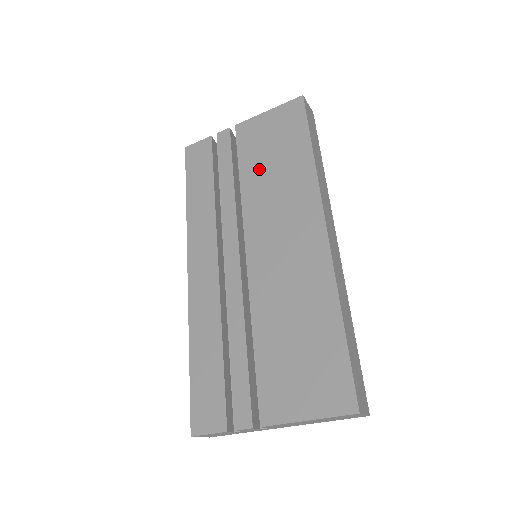
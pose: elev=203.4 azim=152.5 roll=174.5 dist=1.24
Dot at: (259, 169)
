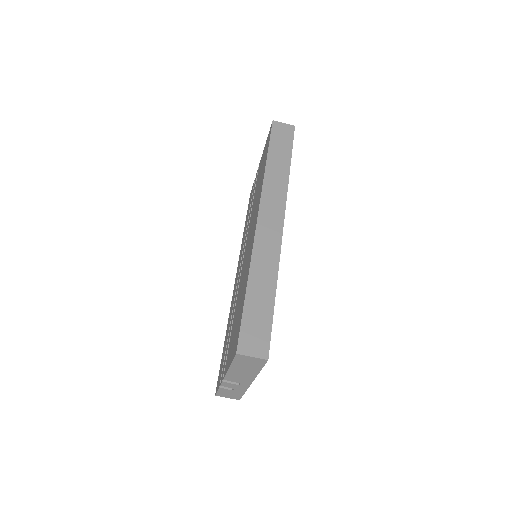
Dot at: (256, 190)
